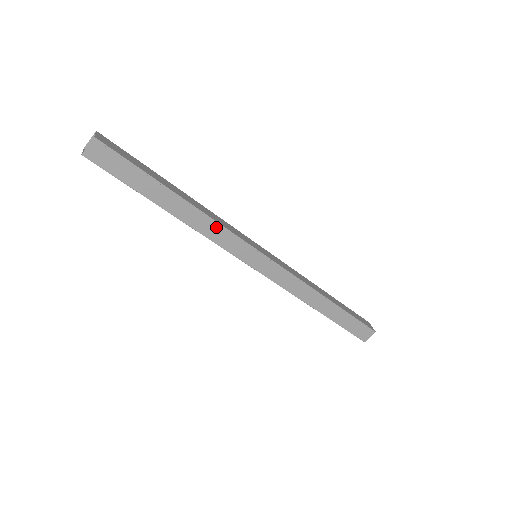
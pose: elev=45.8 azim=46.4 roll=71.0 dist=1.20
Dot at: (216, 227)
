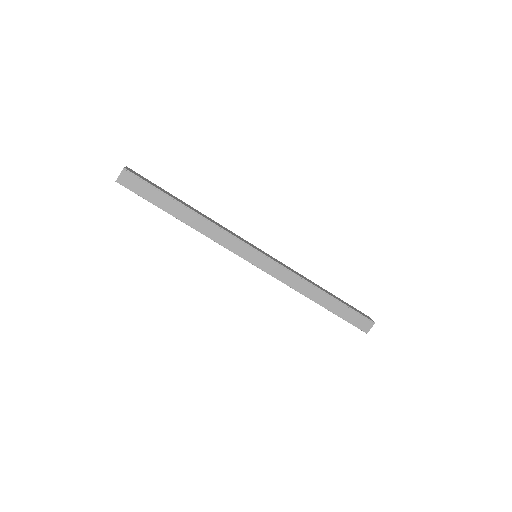
Dot at: (219, 231)
